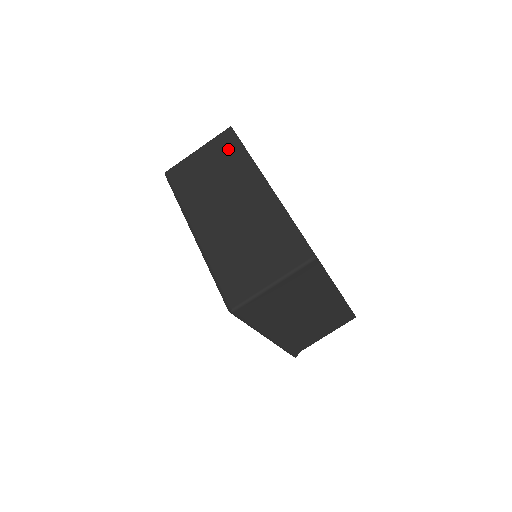
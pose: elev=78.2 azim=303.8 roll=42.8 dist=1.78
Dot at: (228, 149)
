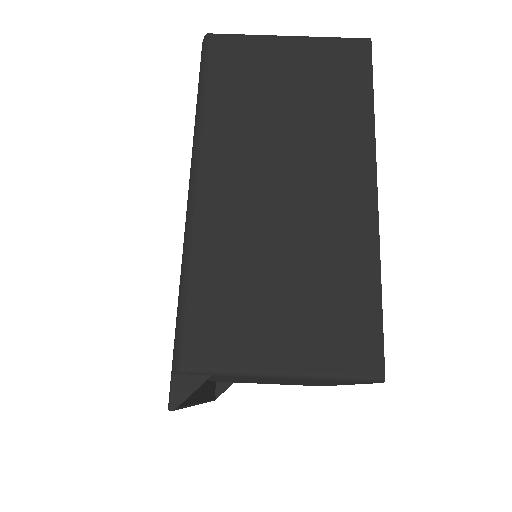
Dot at: occluded
